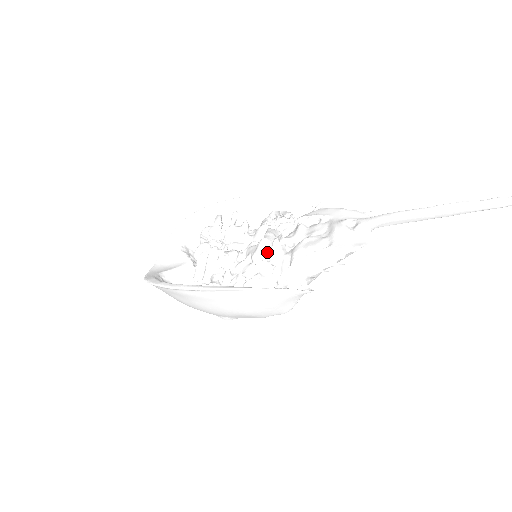
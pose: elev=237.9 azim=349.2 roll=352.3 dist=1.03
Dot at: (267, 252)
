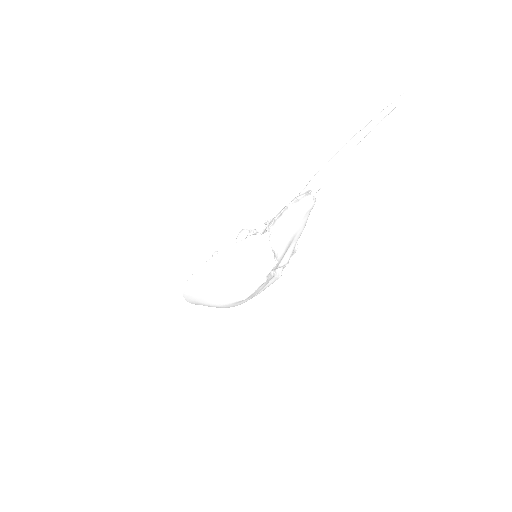
Dot at: (245, 235)
